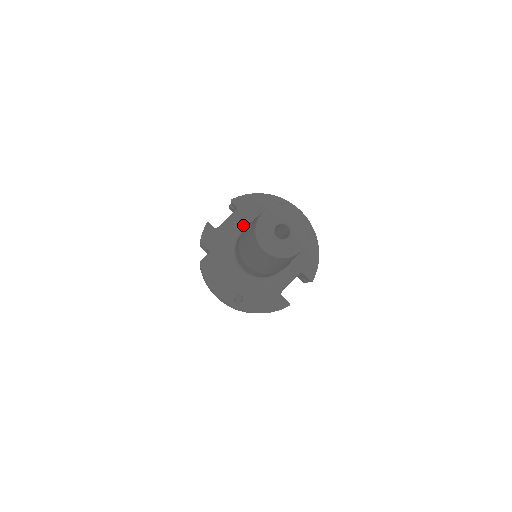
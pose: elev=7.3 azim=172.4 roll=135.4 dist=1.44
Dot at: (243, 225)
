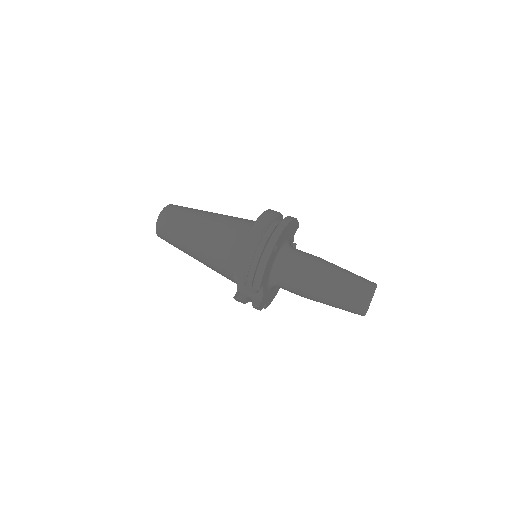
Dot at: (270, 280)
